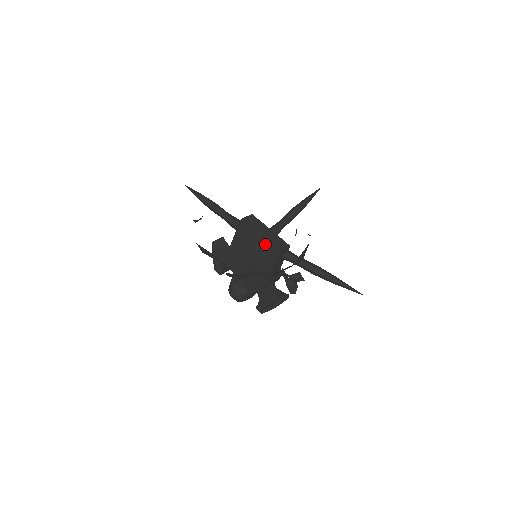
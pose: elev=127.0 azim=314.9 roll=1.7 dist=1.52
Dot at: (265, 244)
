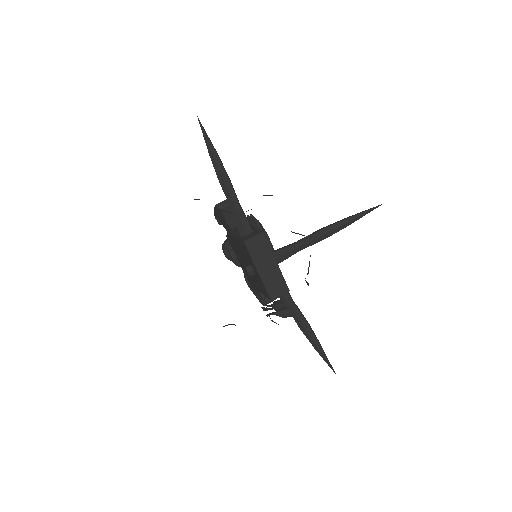
Dot at: (261, 281)
